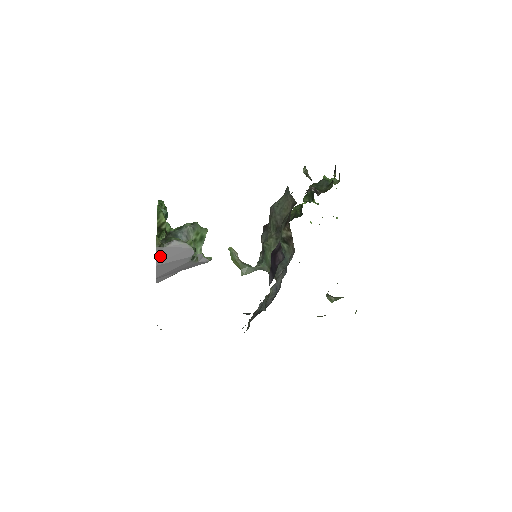
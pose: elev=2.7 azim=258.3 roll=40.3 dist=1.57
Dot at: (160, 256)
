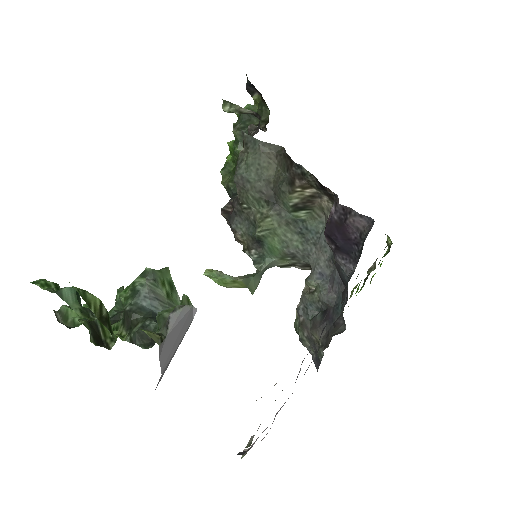
Dot at: (163, 355)
